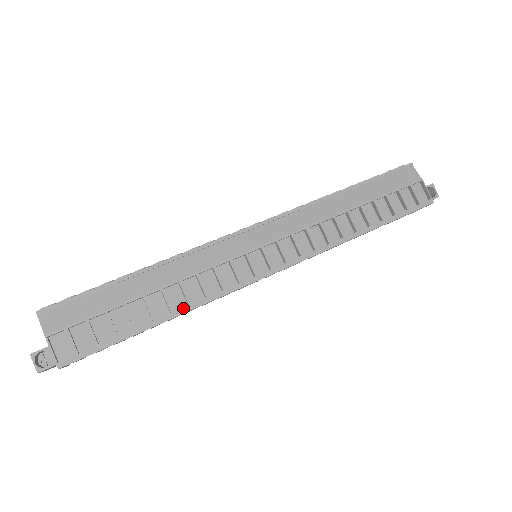
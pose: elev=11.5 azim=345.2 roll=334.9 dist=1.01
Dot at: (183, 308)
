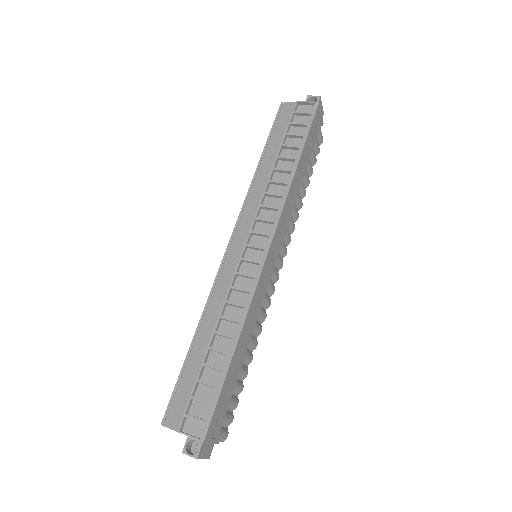
Dot at: (238, 328)
